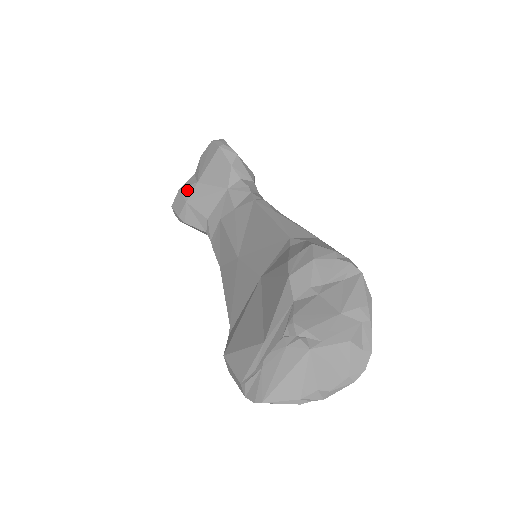
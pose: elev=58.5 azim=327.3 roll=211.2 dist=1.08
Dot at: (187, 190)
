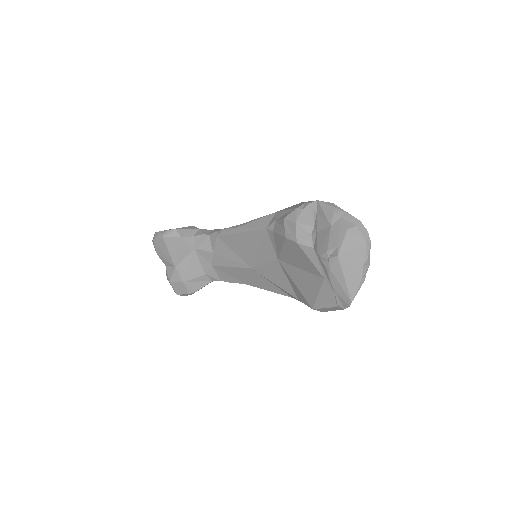
Dot at: (175, 277)
